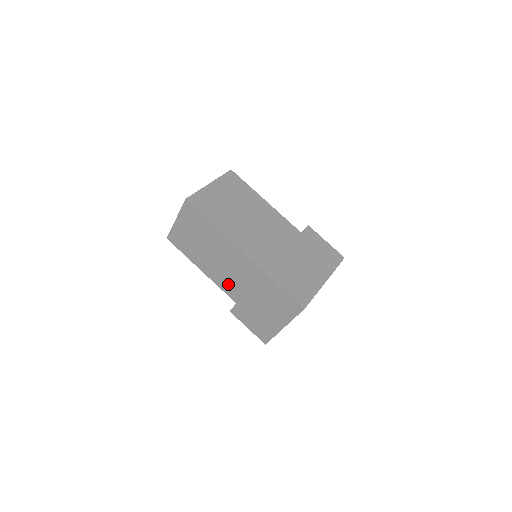
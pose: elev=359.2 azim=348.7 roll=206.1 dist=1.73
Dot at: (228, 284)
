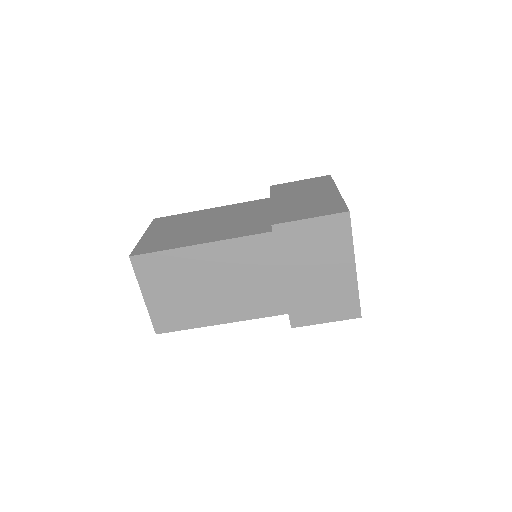
Dot at: (259, 301)
